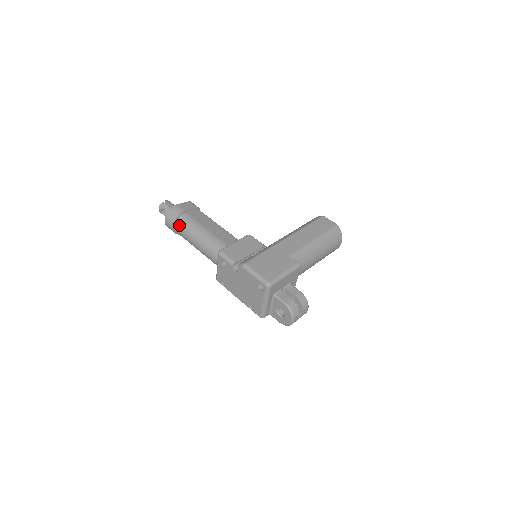
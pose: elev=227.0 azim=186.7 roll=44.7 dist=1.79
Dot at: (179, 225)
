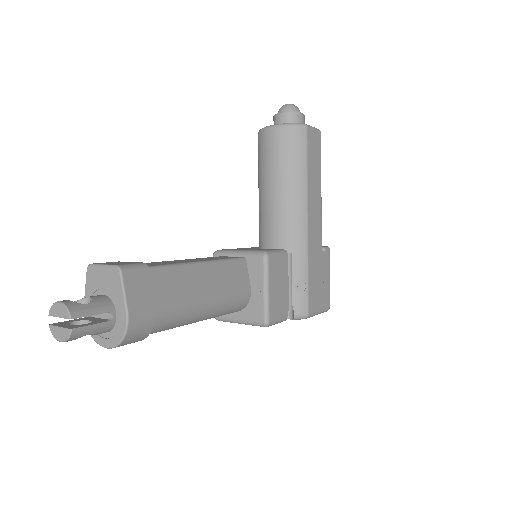
Dot at: occluded
